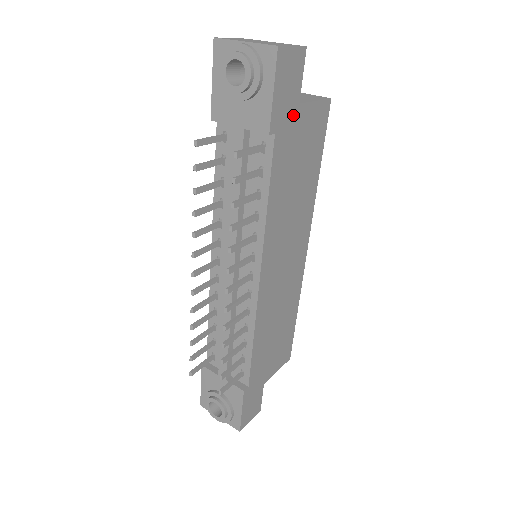
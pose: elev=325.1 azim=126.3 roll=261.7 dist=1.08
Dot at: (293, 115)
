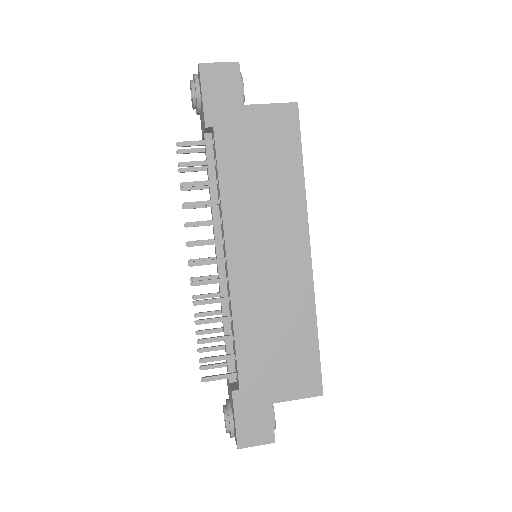
Dot at: (237, 114)
